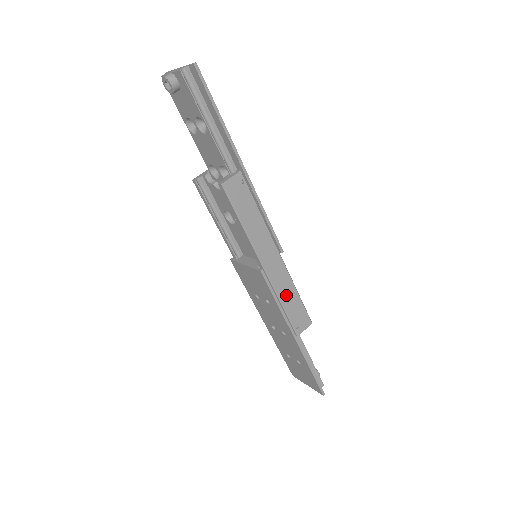
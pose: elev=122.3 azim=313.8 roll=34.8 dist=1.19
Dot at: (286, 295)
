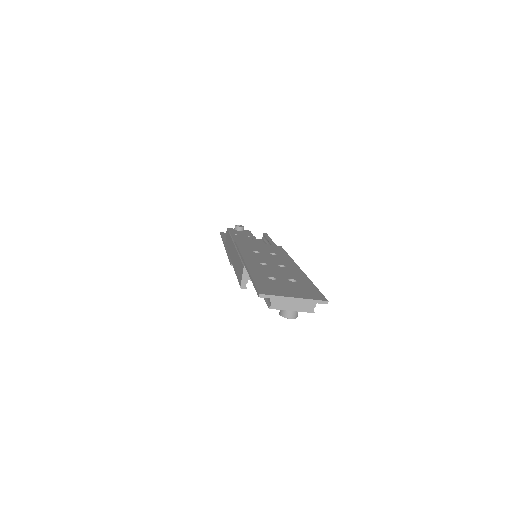
Dot at: occluded
